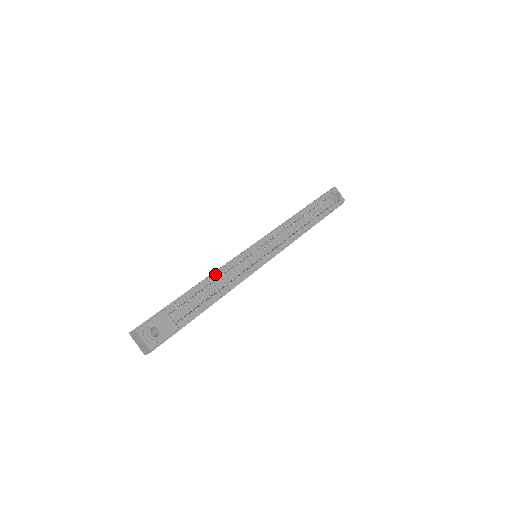
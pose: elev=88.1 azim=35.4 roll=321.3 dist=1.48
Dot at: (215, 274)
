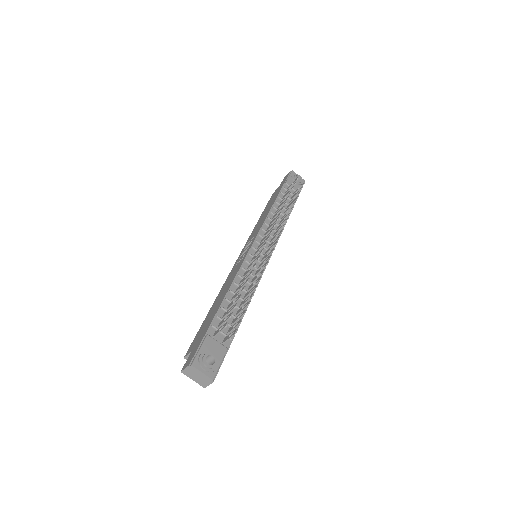
Dot at: (233, 285)
